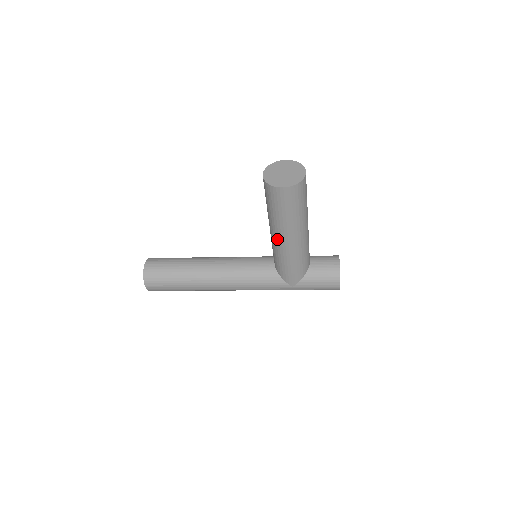
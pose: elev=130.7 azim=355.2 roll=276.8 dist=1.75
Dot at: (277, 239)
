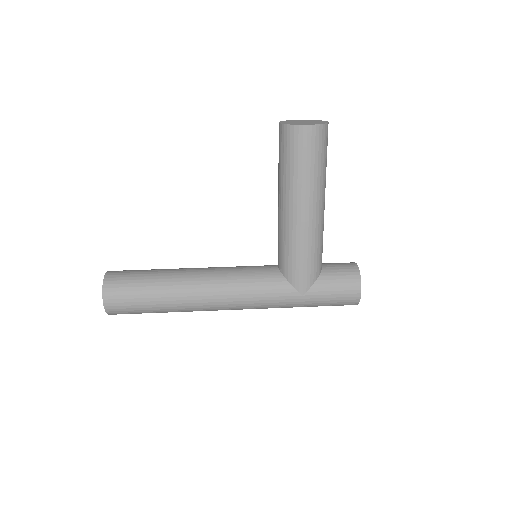
Dot at: (290, 213)
